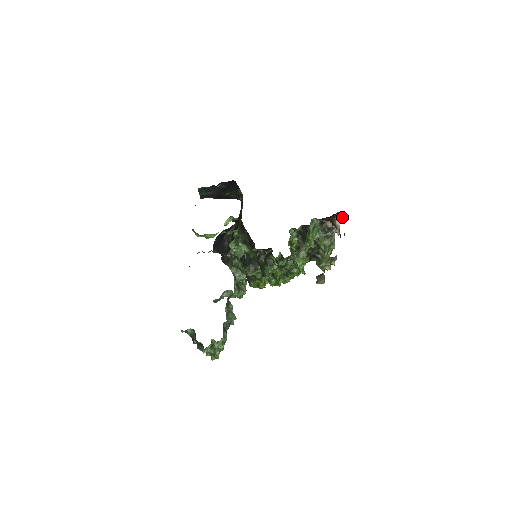
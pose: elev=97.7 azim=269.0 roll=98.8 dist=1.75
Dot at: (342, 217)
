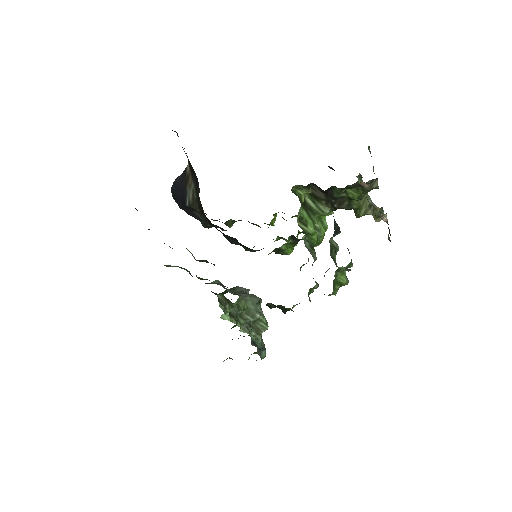
Dot at: occluded
